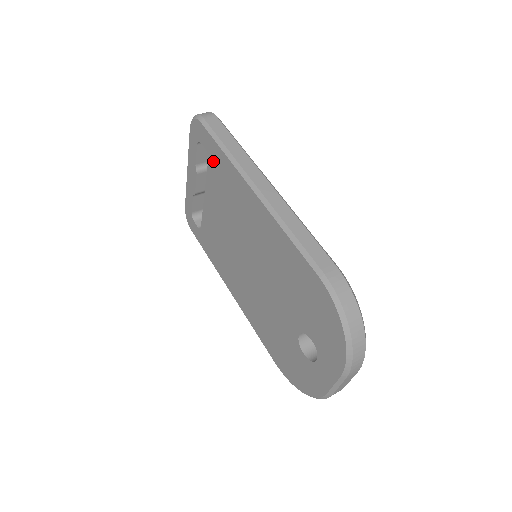
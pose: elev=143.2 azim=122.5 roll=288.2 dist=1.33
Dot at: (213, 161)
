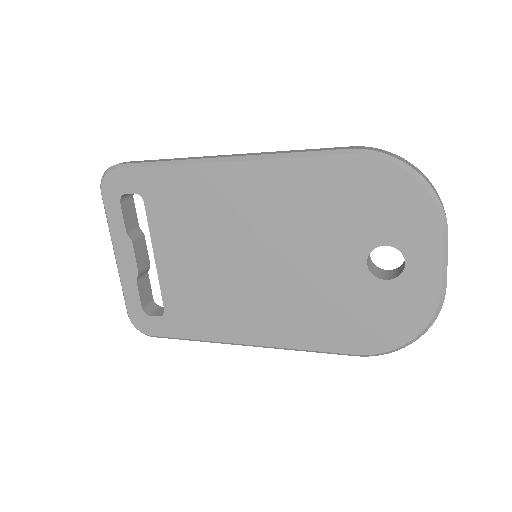
Dot at: (152, 194)
